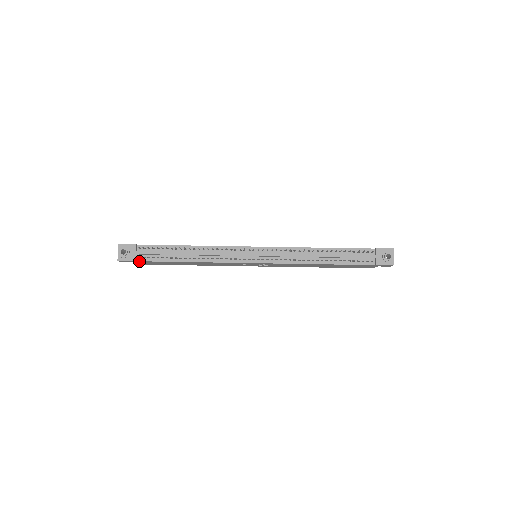
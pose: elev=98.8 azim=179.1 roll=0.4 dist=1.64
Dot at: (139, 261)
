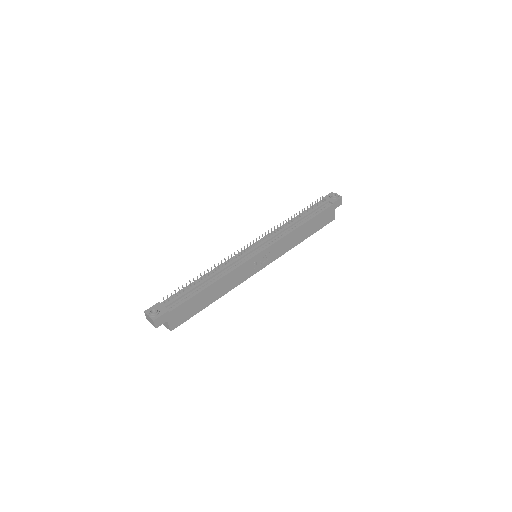
Dot at: (172, 311)
